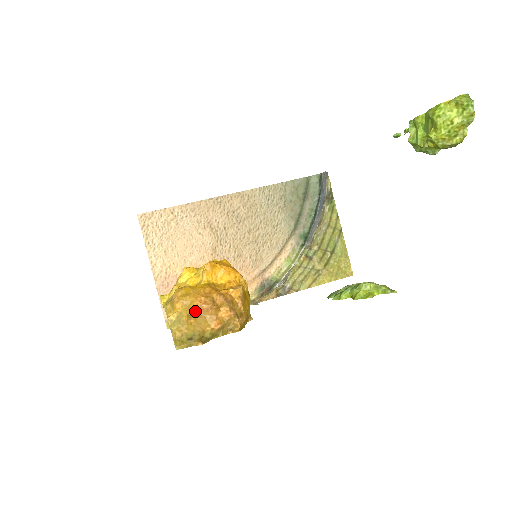
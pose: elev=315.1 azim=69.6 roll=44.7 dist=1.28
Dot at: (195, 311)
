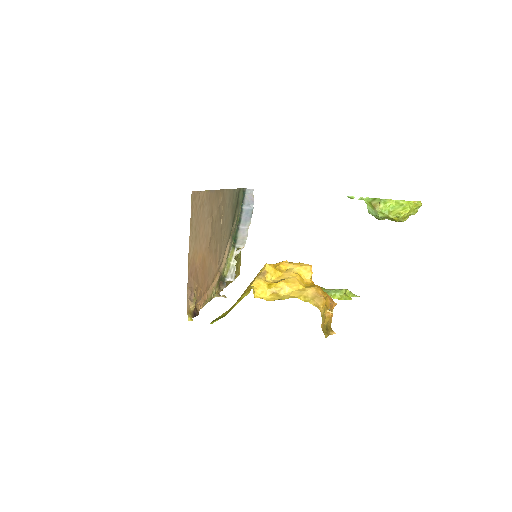
Dot at: (329, 307)
